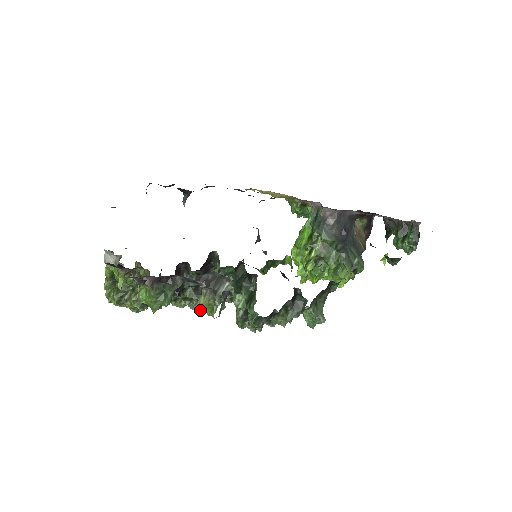
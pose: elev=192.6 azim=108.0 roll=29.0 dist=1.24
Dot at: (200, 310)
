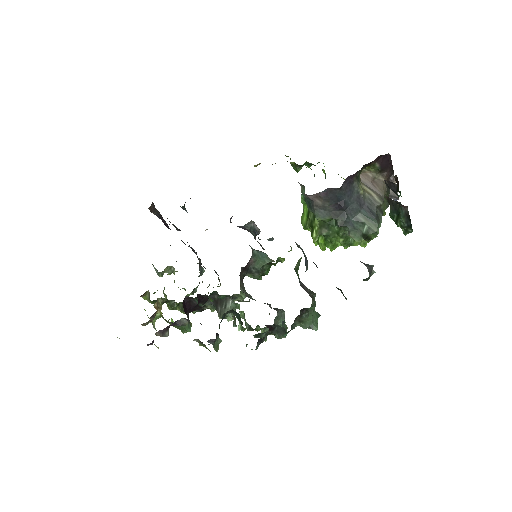
Dot at: occluded
